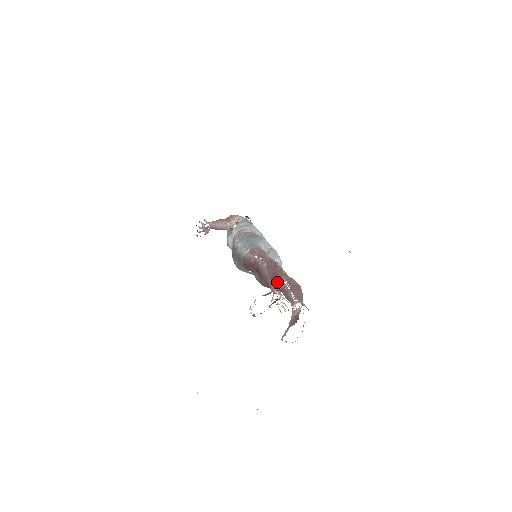
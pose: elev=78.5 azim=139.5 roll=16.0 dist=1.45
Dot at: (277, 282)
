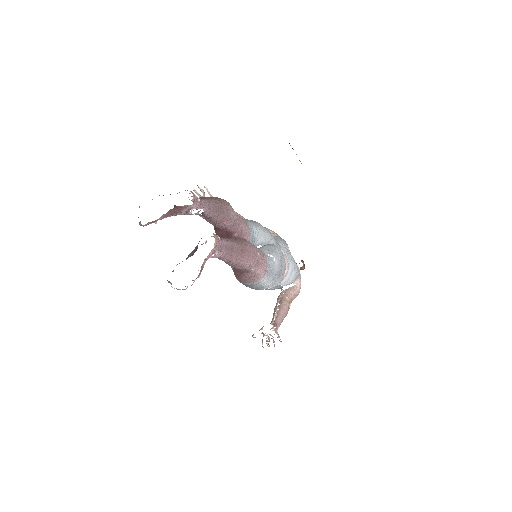
Dot at: occluded
